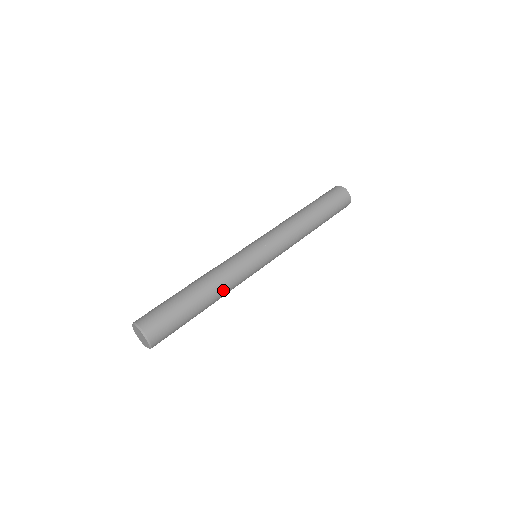
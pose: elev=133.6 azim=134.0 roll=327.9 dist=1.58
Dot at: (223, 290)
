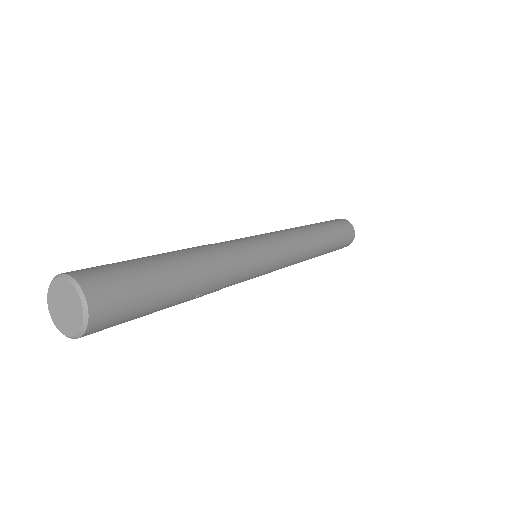
Dot at: (216, 260)
